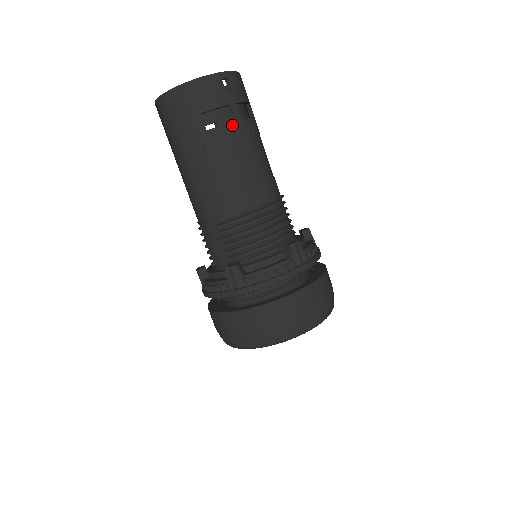
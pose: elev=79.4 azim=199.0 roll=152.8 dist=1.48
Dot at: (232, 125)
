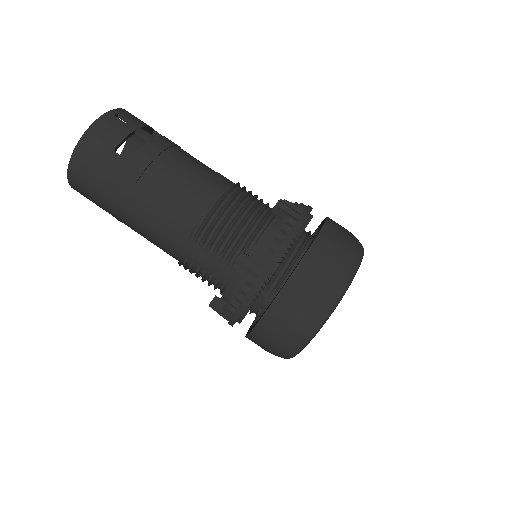
Dot at: (149, 144)
